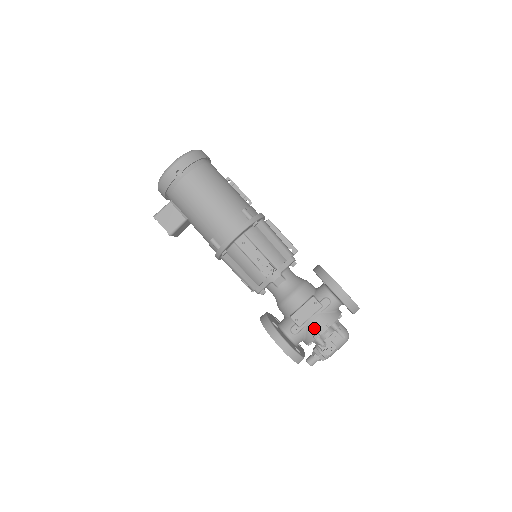
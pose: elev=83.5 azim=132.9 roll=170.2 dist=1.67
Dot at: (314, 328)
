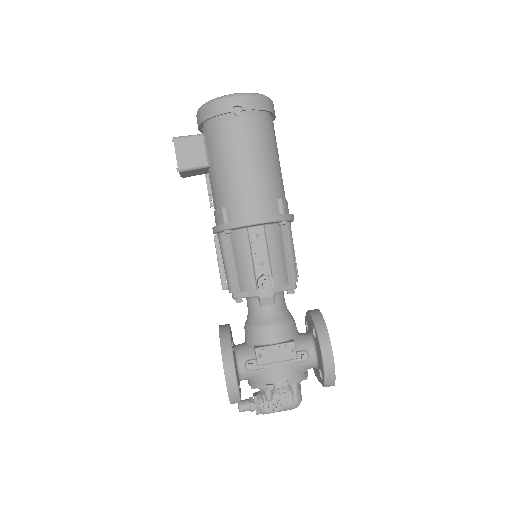
Dot at: (273, 376)
